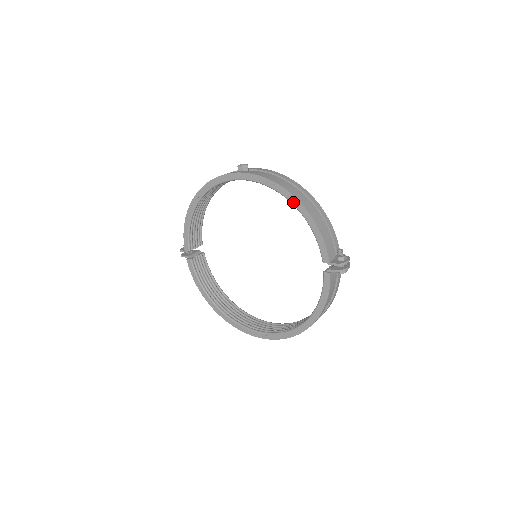
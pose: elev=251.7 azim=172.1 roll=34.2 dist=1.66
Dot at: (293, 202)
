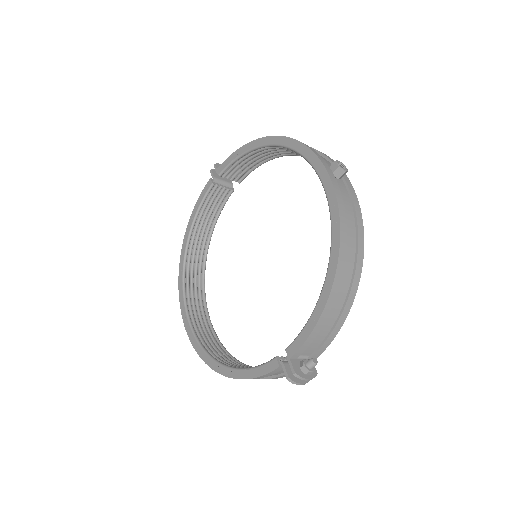
Dot at: (330, 266)
